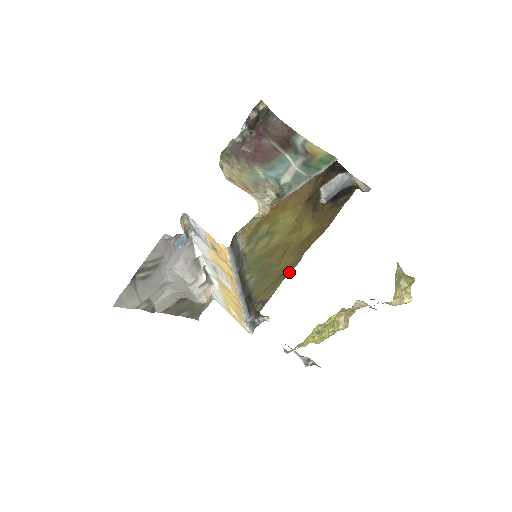
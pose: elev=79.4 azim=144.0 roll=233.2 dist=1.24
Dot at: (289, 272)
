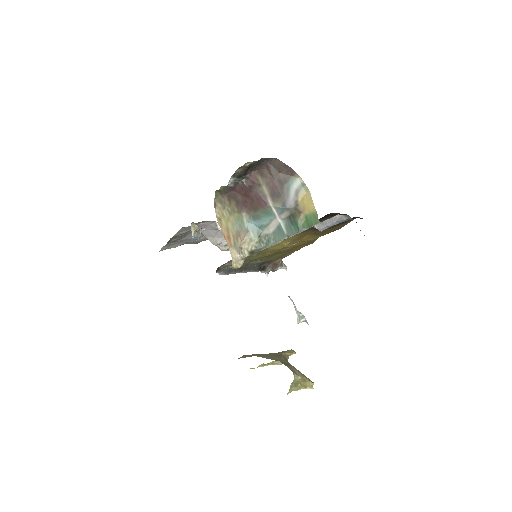
Dot at: occluded
